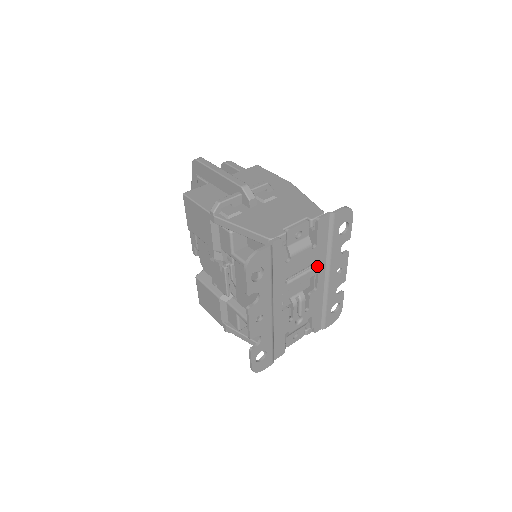
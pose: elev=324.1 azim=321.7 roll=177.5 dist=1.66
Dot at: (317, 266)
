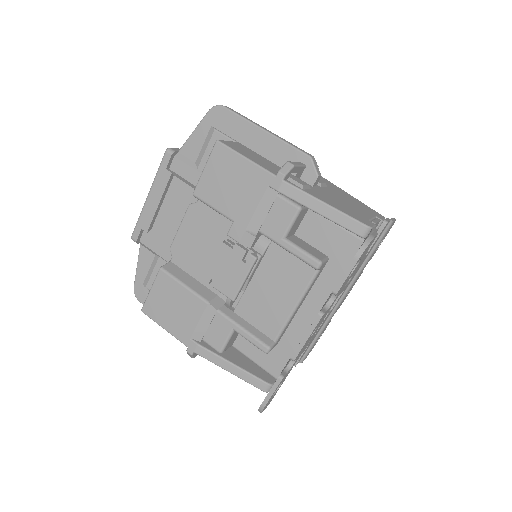
Dot at: (350, 280)
